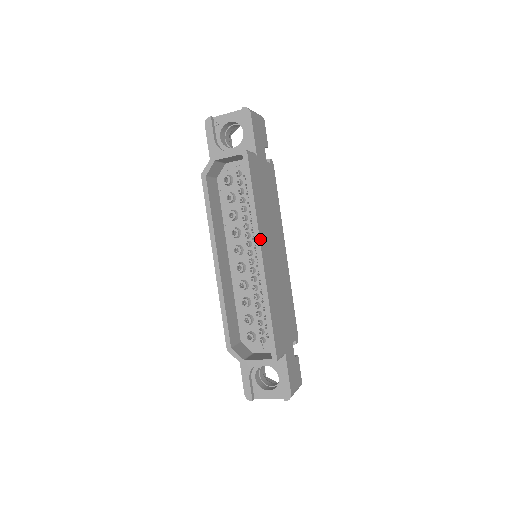
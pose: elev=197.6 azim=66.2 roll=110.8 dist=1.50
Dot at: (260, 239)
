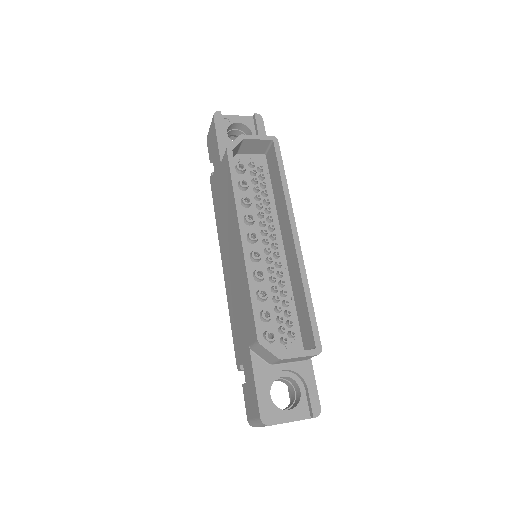
Dot at: (294, 219)
